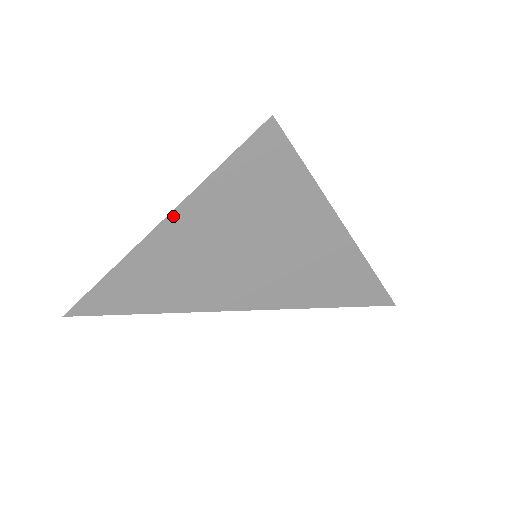
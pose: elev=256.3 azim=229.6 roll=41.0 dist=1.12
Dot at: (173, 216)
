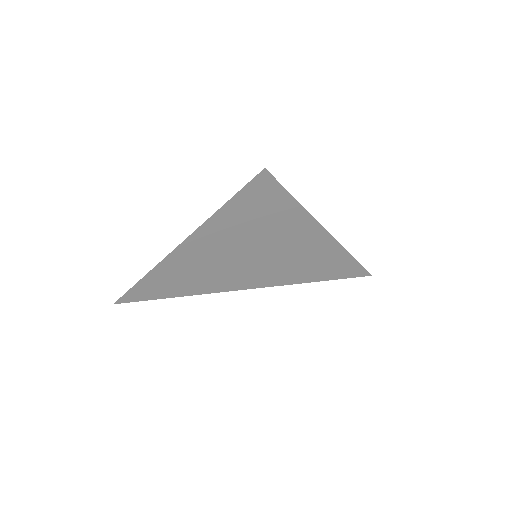
Dot at: (190, 238)
